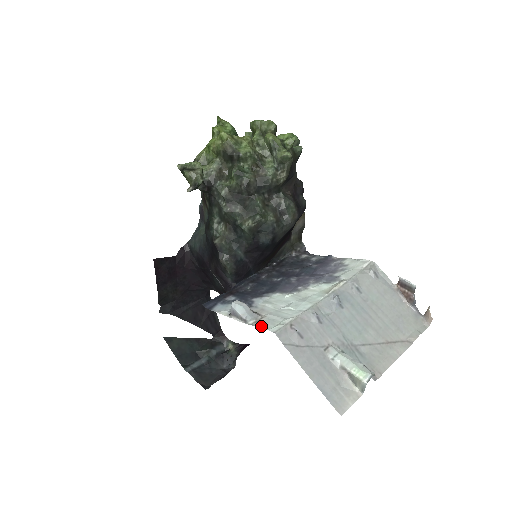
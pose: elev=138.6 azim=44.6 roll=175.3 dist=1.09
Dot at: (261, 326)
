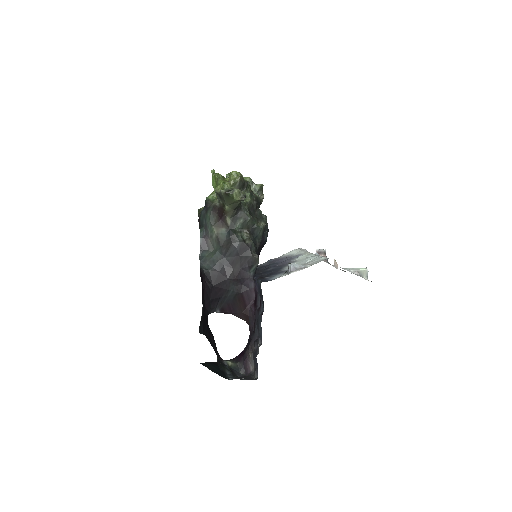
Dot at: (318, 262)
